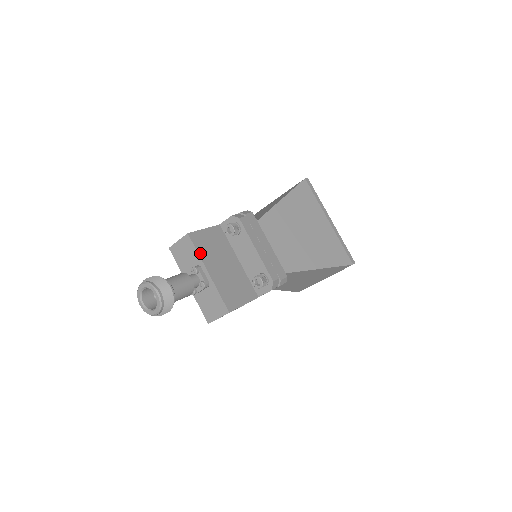
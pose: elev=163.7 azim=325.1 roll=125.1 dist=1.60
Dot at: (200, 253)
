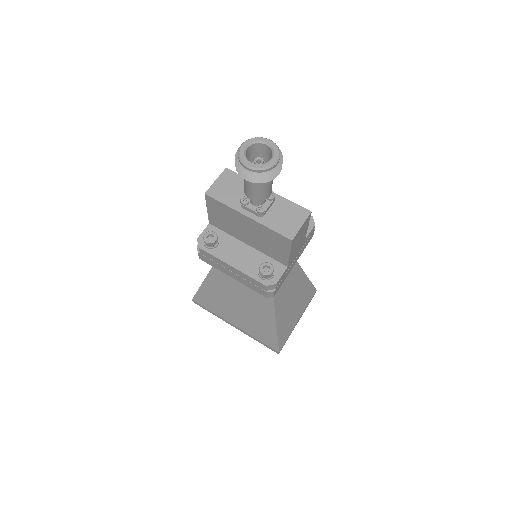
Dot at: occluded
